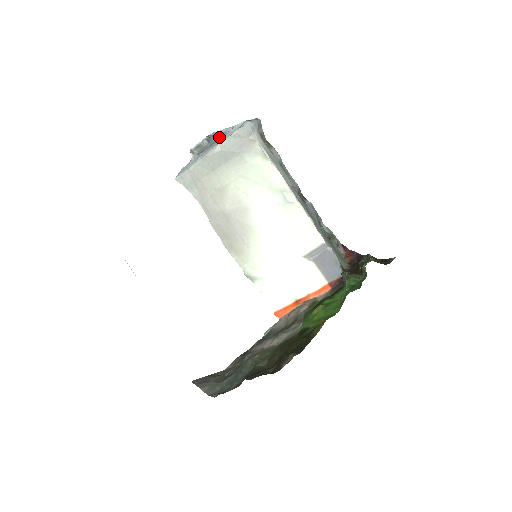
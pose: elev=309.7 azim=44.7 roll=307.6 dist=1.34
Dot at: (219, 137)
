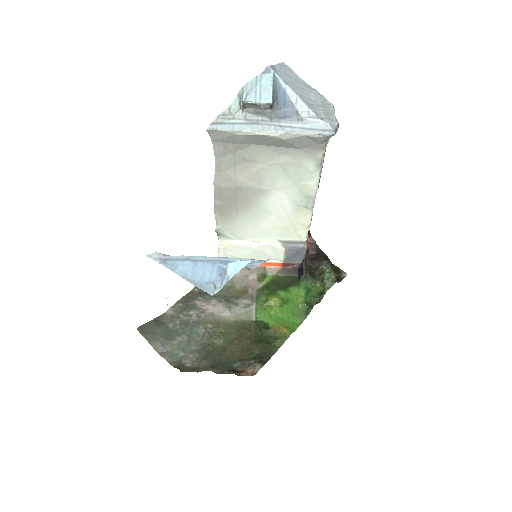
Dot at: (285, 108)
